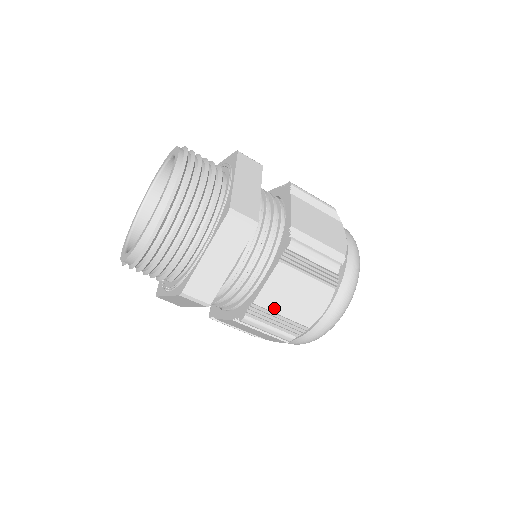
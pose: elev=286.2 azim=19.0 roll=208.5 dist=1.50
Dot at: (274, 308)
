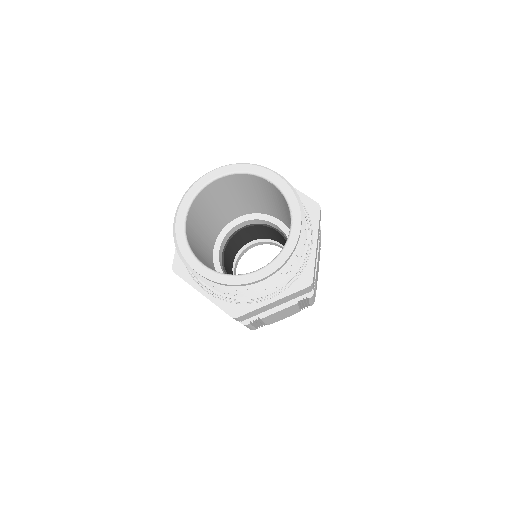
Dot at: (266, 320)
